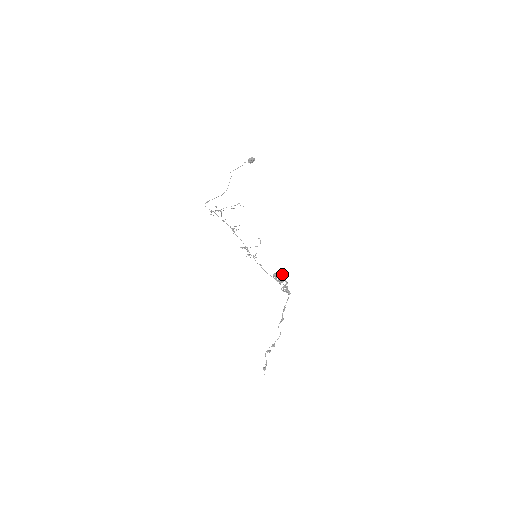
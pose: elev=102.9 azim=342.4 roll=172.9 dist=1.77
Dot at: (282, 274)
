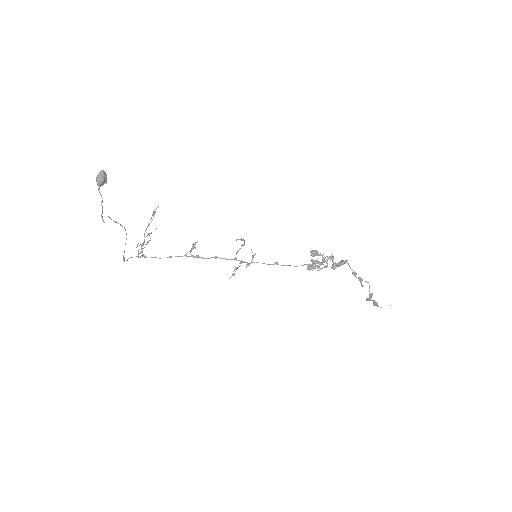
Dot at: (315, 255)
